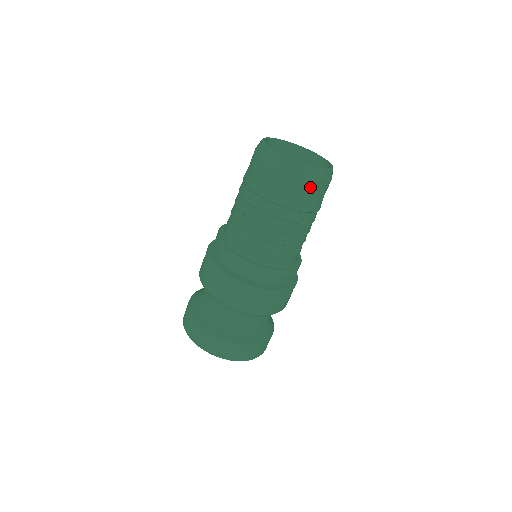
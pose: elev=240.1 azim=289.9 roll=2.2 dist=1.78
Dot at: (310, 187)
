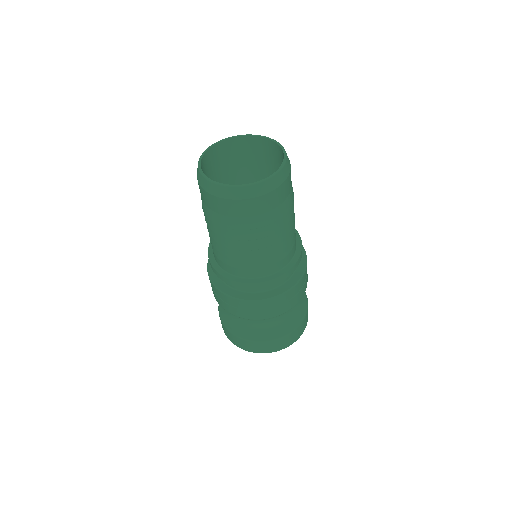
Dot at: (265, 201)
